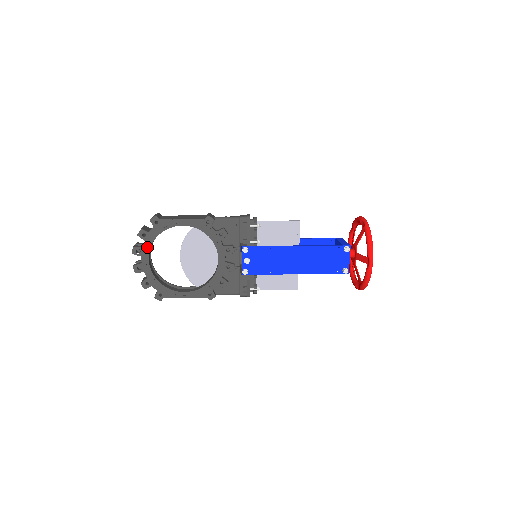
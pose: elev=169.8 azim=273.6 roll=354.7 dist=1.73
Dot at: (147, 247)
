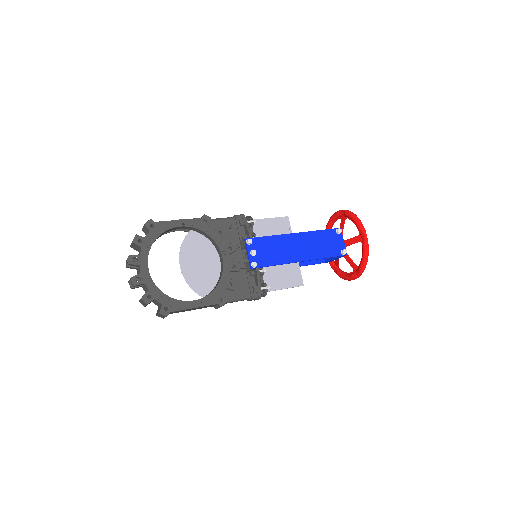
Dot at: (145, 254)
